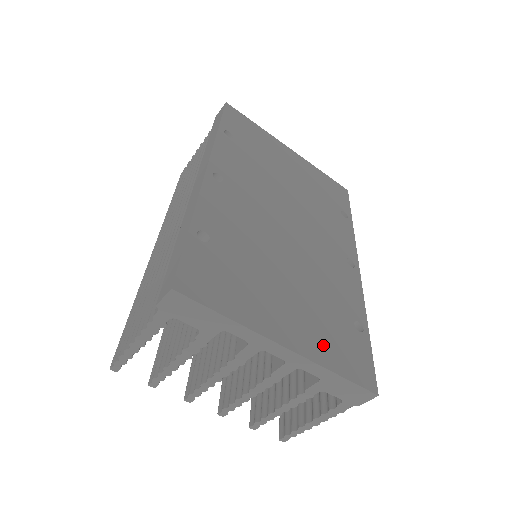
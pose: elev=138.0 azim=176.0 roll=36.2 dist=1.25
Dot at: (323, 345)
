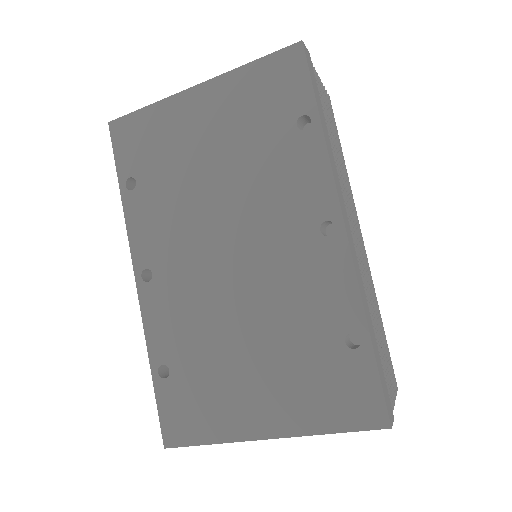
Dot at: (306, 407)
